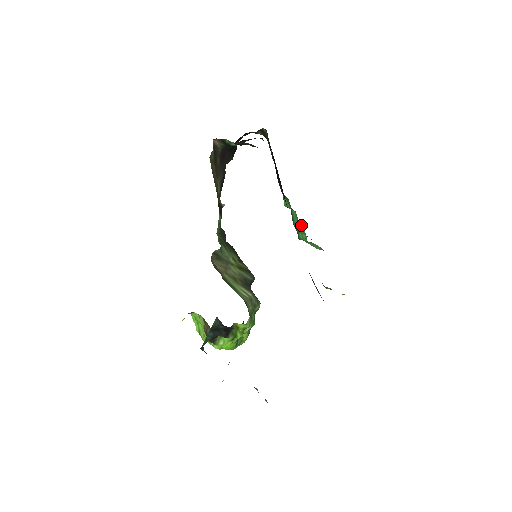
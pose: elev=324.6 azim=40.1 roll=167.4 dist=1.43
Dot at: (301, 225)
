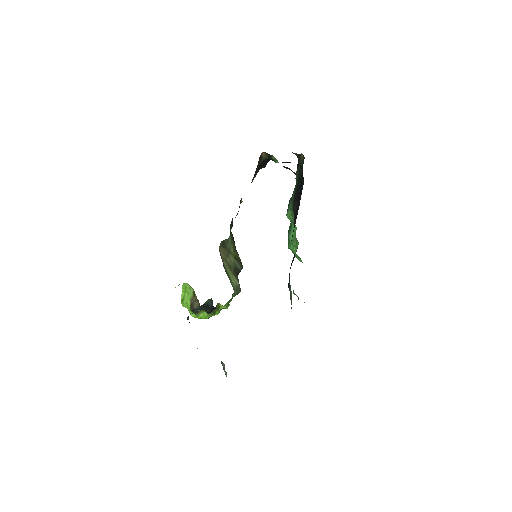
Dot at: (297, 240)
